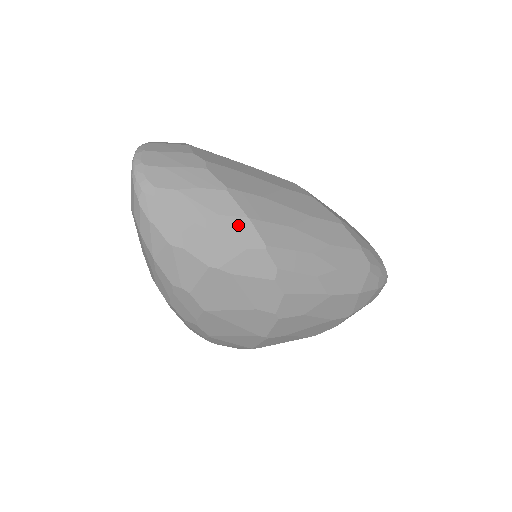
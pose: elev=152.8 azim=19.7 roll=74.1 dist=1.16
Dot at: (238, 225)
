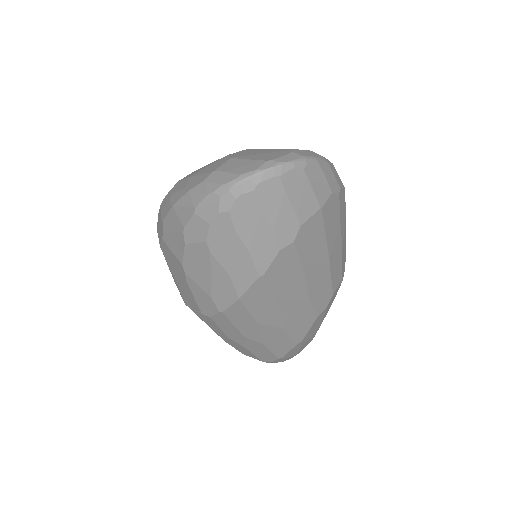
Dot at: (228, 290)
